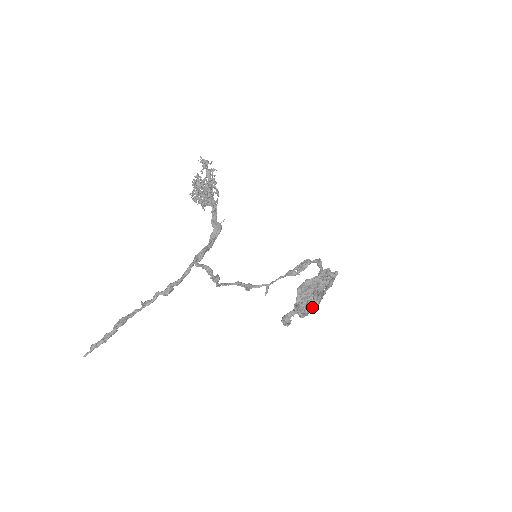
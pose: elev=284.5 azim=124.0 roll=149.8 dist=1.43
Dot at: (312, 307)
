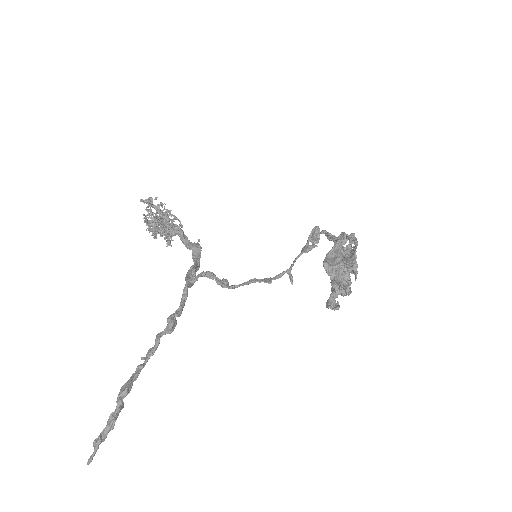
Dot at: (353, 269)
